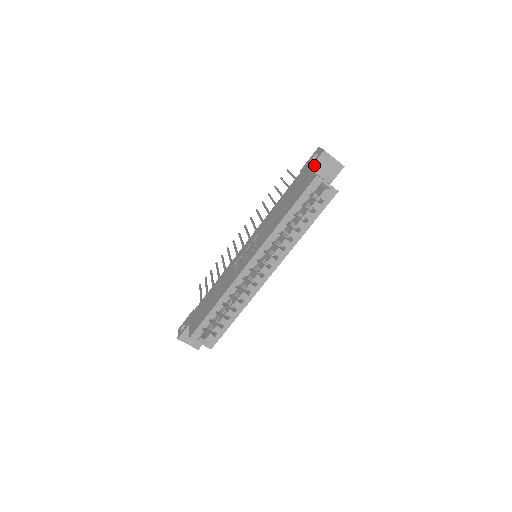
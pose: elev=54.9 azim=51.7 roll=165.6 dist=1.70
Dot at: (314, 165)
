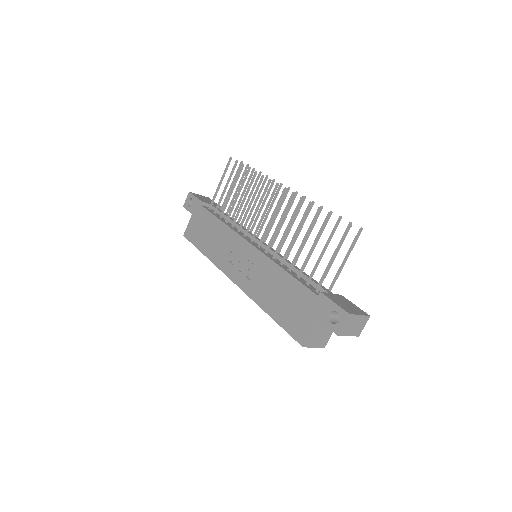
Dot at: (323, 322)
